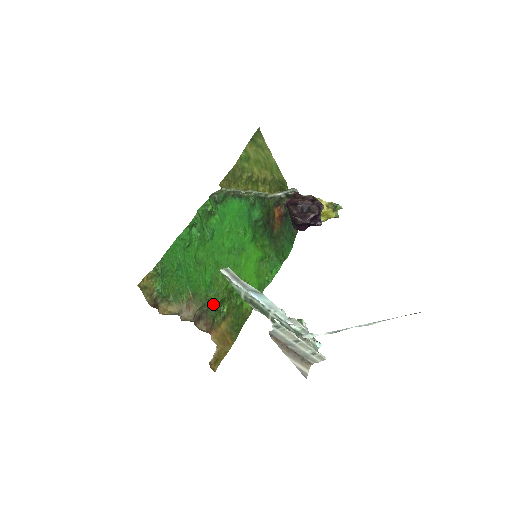
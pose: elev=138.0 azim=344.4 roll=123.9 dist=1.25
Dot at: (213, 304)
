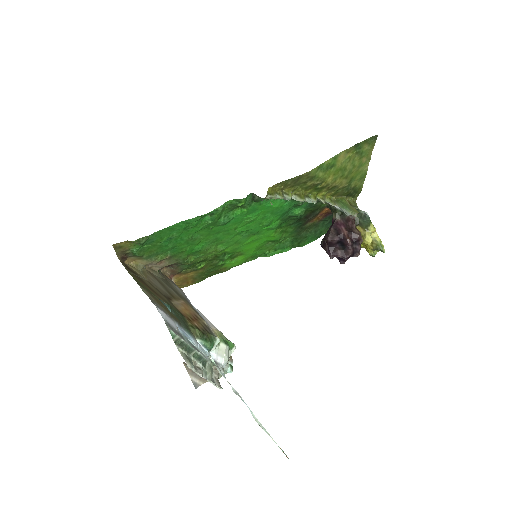
Dot at: (189, 264)
